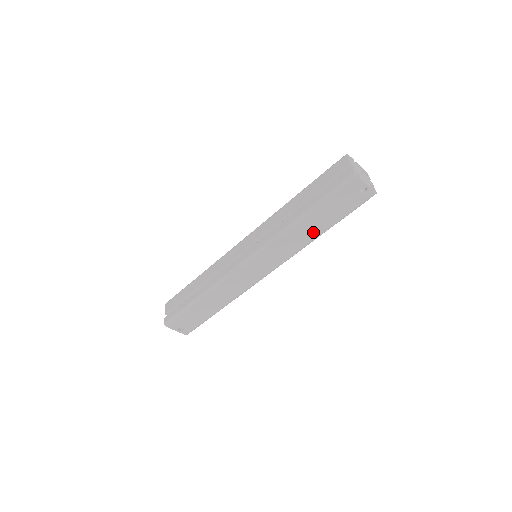
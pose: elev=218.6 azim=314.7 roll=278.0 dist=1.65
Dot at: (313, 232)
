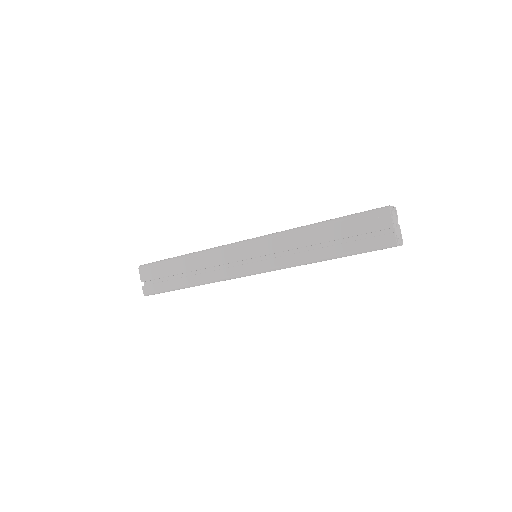
Dot at: occluded
